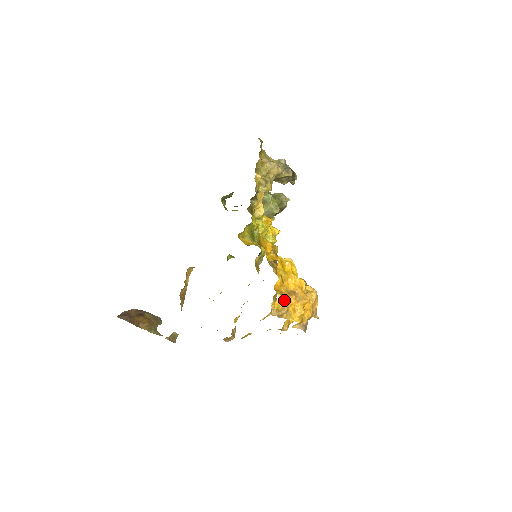
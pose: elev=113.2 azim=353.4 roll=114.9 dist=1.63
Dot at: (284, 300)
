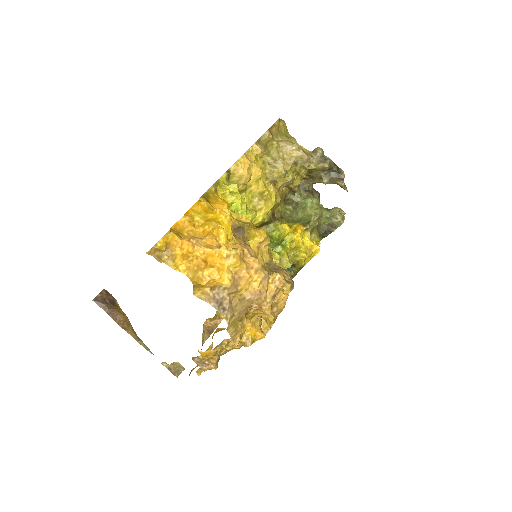
Dot at: (170, 237)
